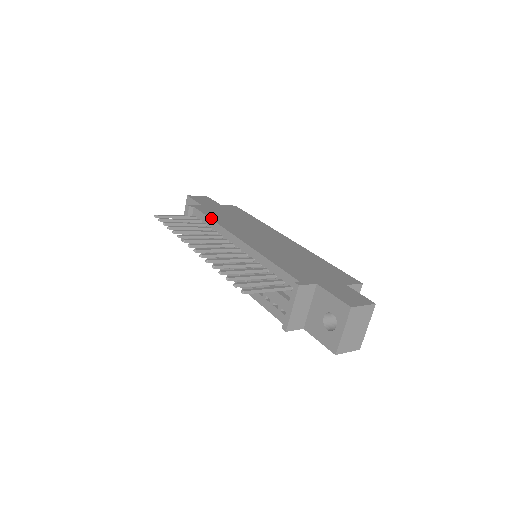
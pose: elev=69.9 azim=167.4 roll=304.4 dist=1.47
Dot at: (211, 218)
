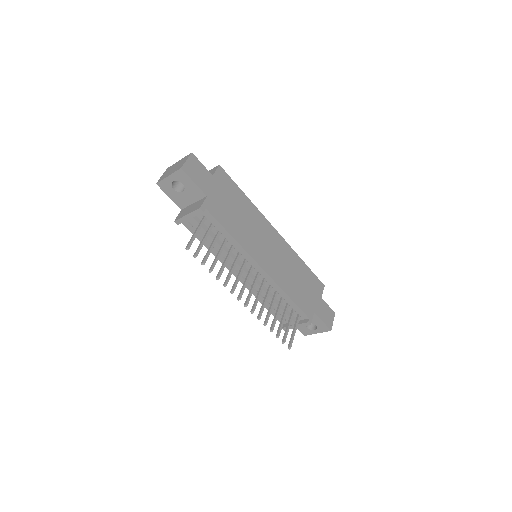
Dot at: (230, 233)
